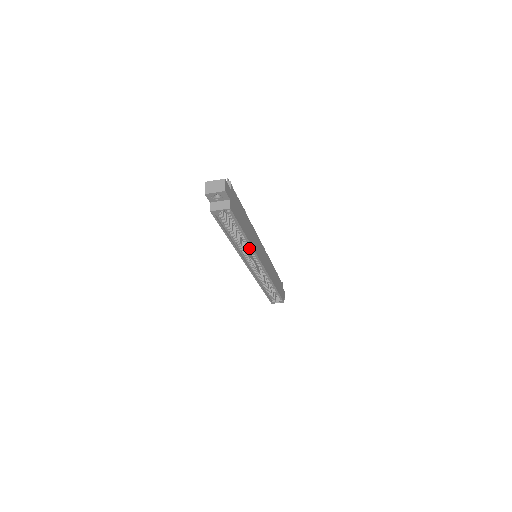
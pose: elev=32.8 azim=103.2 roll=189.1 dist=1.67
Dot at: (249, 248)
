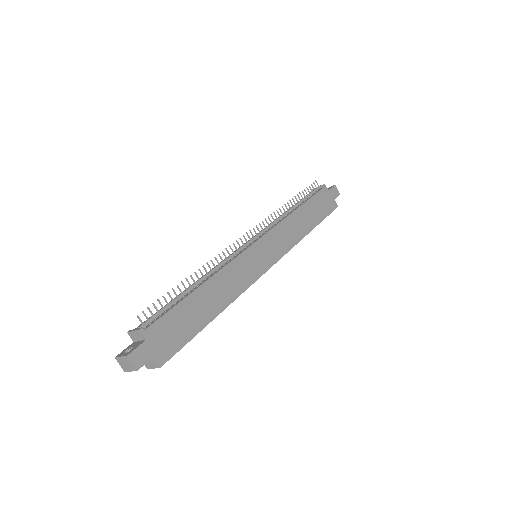
Dot at: occluded
